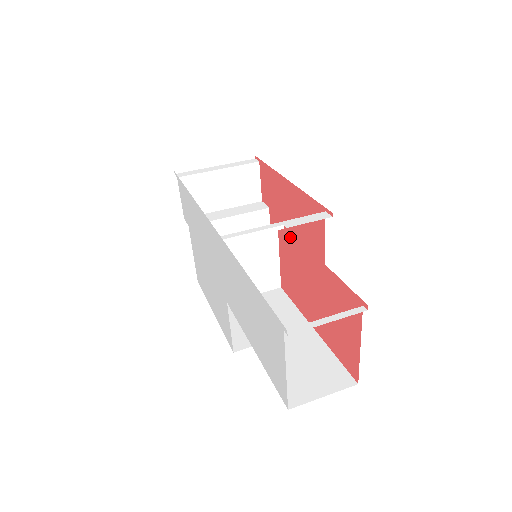
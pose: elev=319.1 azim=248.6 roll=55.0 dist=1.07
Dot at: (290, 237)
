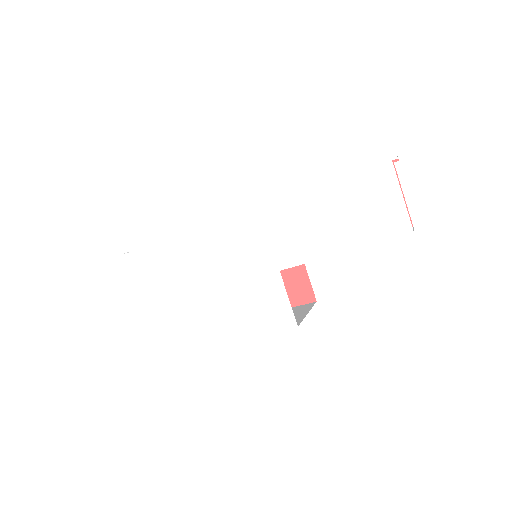
Dot at: occluded
